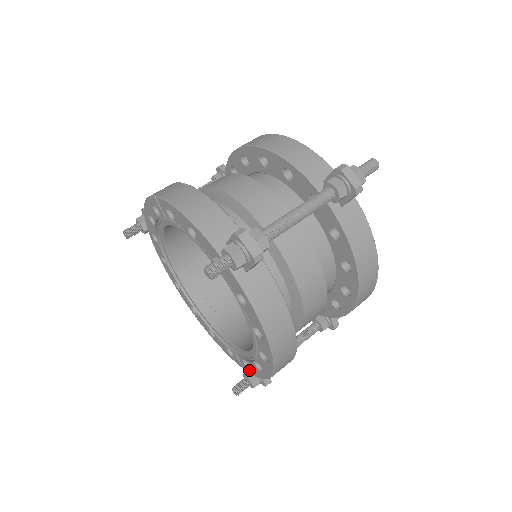
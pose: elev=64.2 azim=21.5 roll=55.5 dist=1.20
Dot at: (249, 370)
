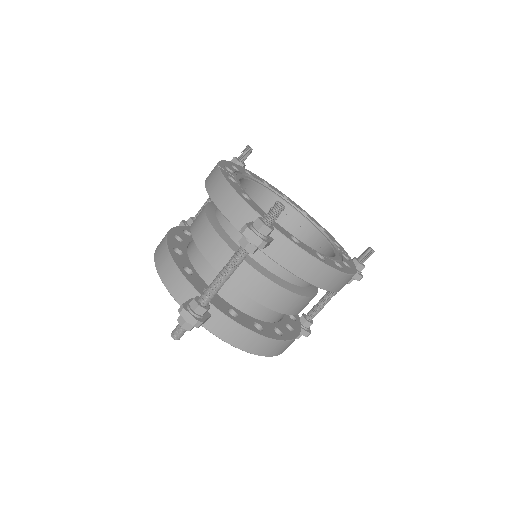
Dot at: occluded
